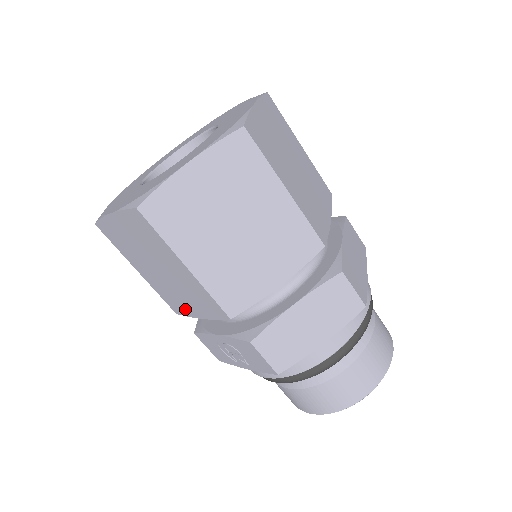
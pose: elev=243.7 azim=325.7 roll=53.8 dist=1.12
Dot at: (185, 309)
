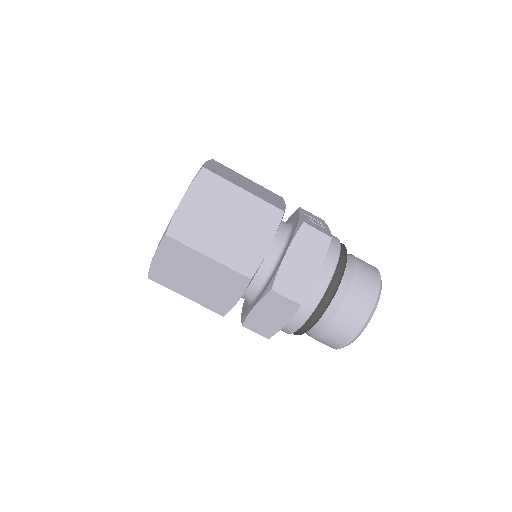
Dot at: occluded
